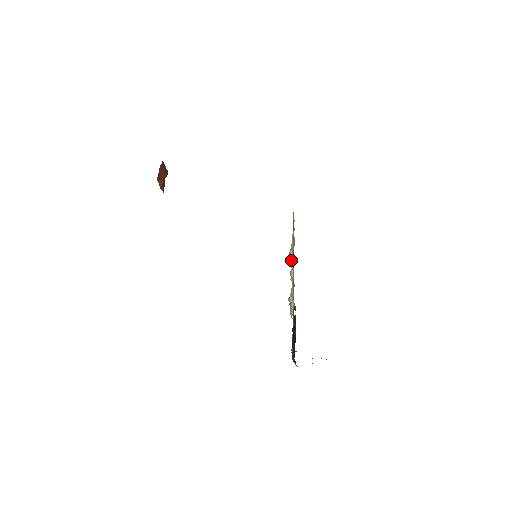
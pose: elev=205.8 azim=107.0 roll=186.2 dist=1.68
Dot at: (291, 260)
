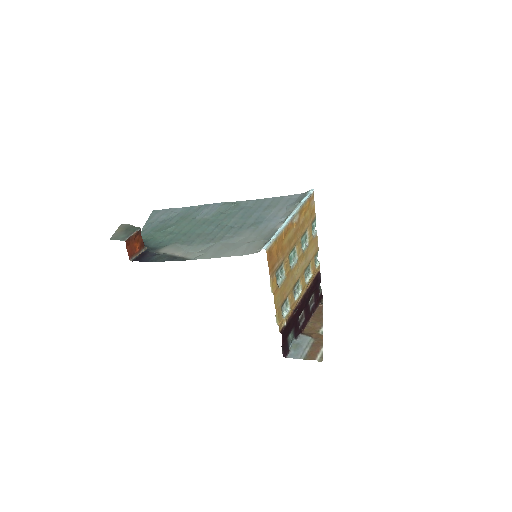
Dot at: (291, 259)
